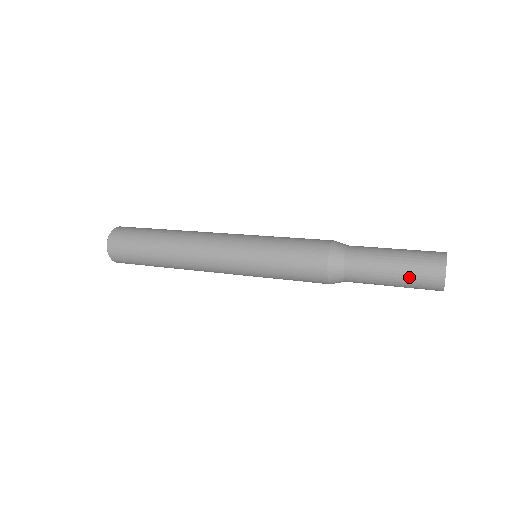
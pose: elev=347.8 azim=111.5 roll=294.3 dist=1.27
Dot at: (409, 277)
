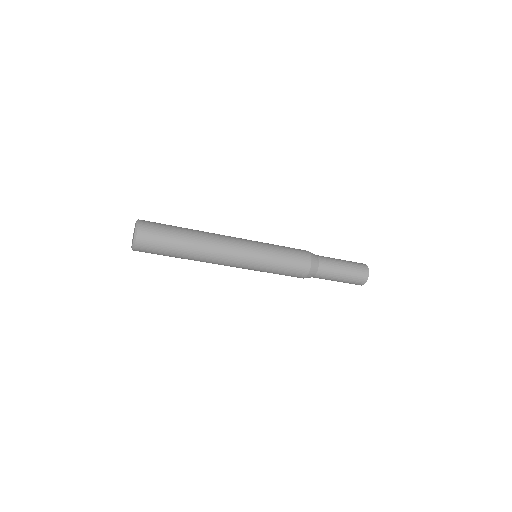
Dot at: (352, 269)
